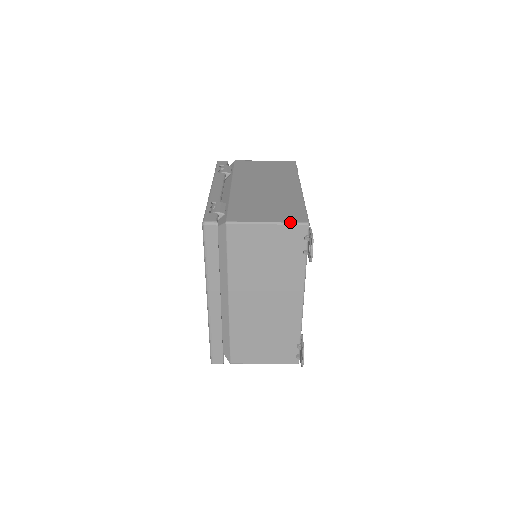
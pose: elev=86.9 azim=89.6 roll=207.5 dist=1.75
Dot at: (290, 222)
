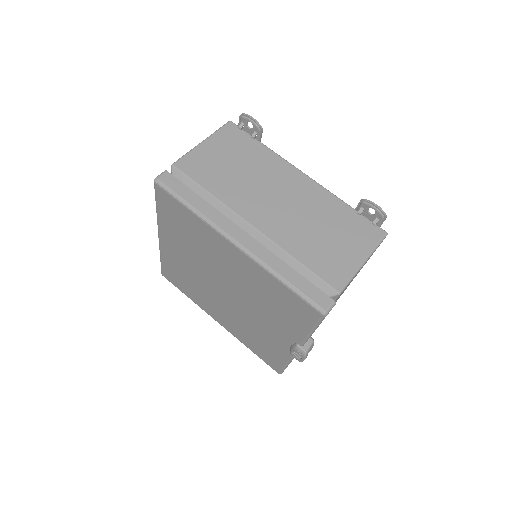
Dot at: (217, 130)
